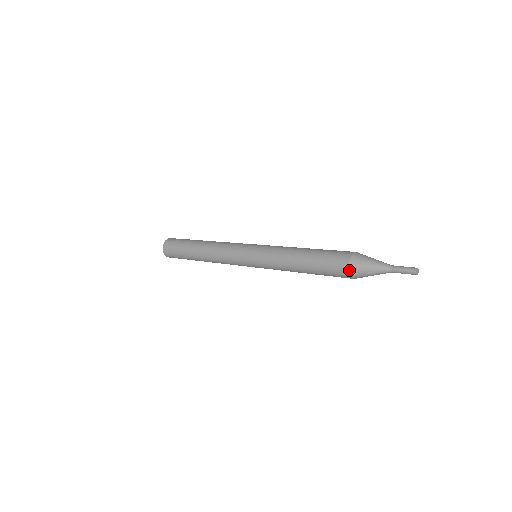
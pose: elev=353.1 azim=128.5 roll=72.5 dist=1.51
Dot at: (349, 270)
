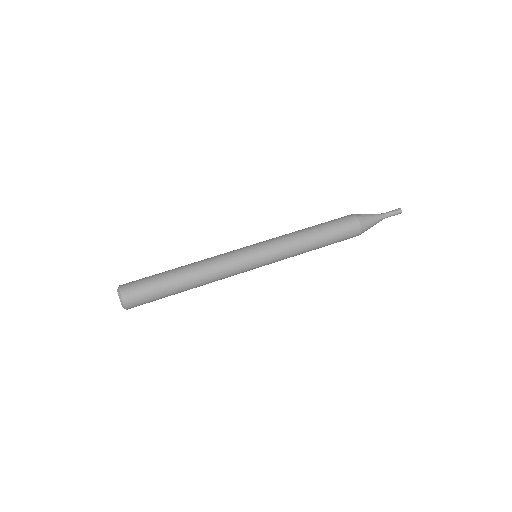
Dot at: occluded
